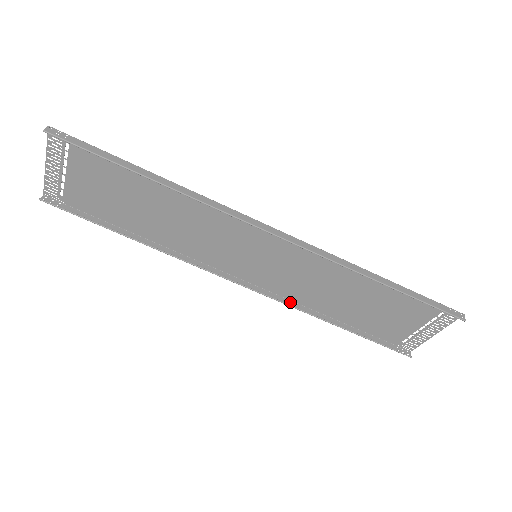
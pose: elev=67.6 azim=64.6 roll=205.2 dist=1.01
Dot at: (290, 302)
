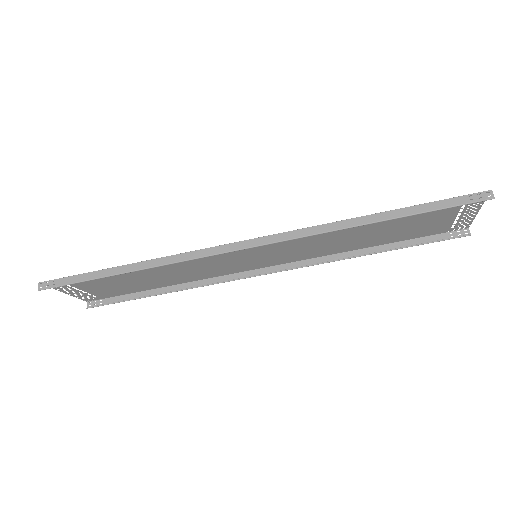
Dot at: (318, 259)
